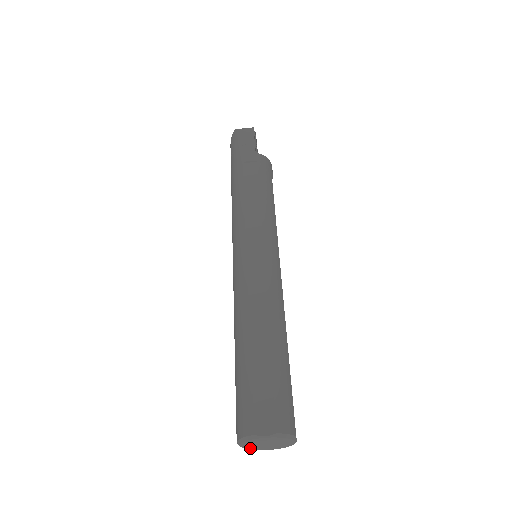
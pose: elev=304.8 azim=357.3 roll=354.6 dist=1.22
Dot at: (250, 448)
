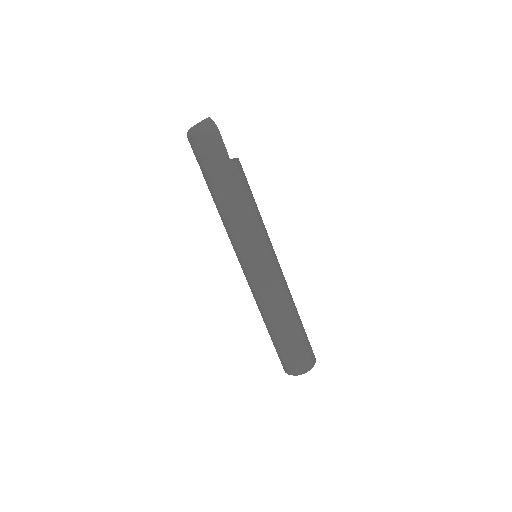
Dot at: occluded
